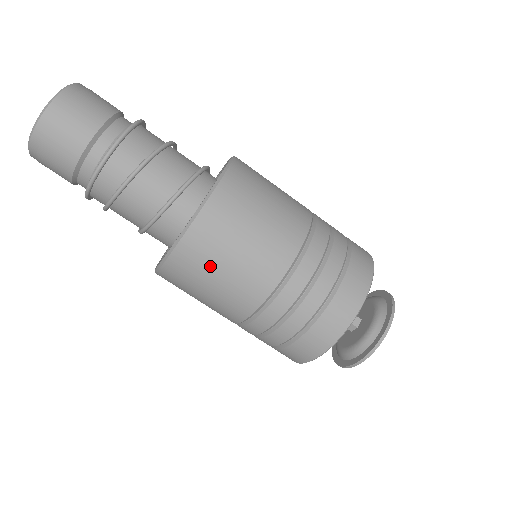
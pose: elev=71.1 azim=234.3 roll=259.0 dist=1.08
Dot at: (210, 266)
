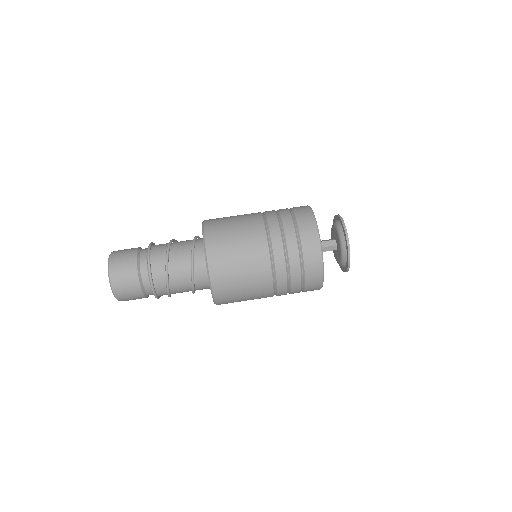
Dot at: (233, 277)
